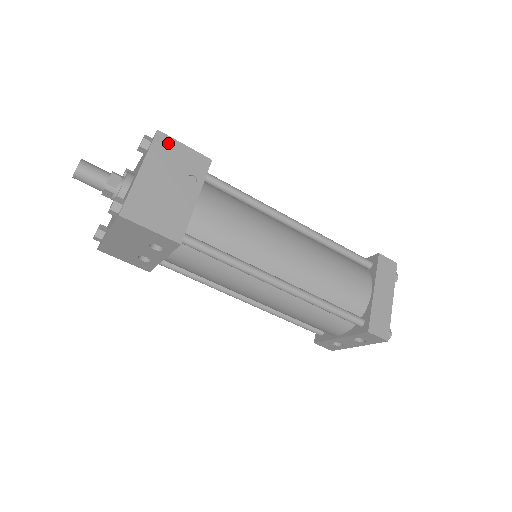
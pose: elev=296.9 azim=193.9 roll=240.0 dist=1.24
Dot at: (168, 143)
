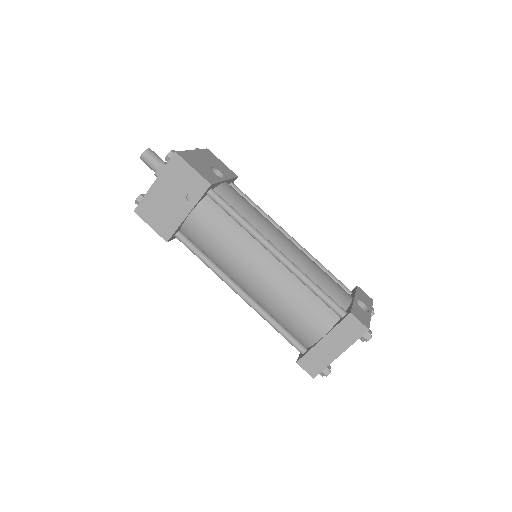
Dot at: (180, 164)
